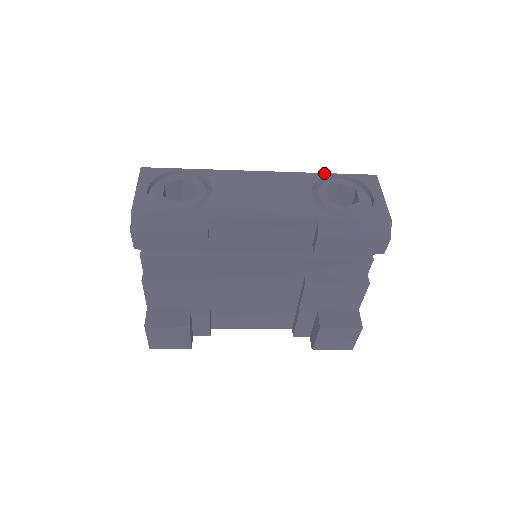
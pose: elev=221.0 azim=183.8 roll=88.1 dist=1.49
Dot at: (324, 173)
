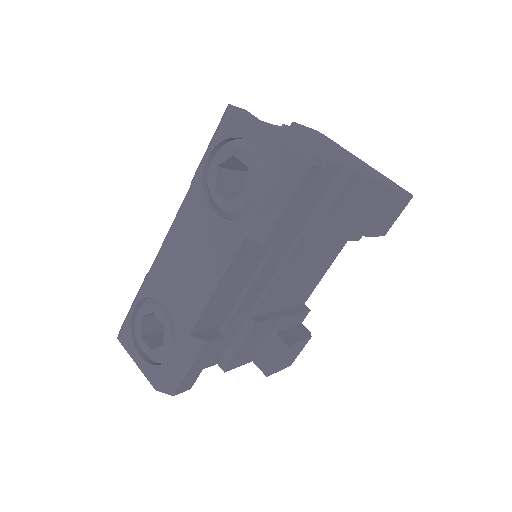
Dot at: (197, 172)
